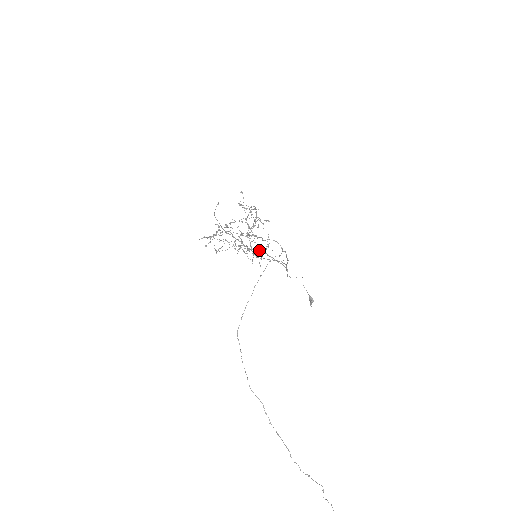
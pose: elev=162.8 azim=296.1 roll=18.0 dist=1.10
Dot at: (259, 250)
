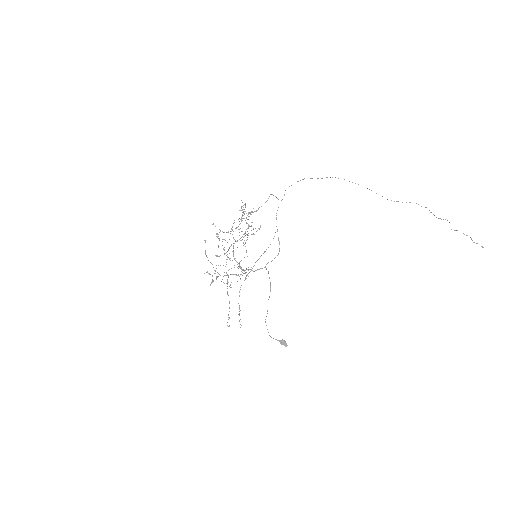
Dot at: occluded
